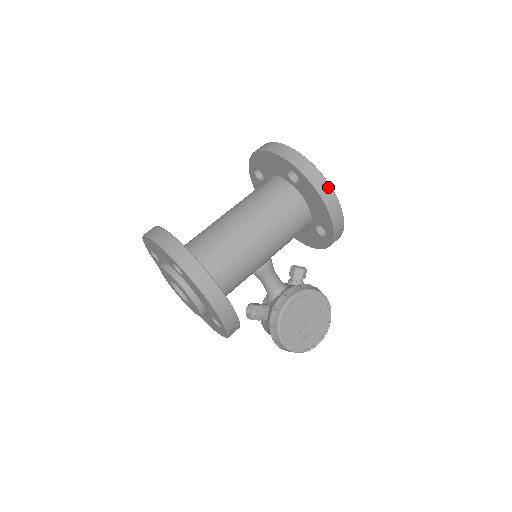
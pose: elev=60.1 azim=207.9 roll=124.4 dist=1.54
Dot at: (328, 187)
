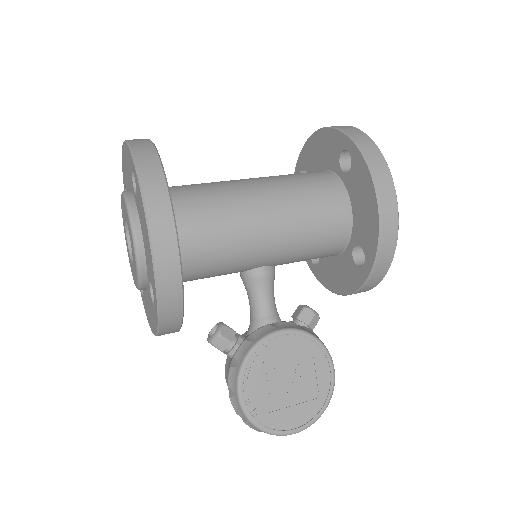
Dot at: (389, 179)
